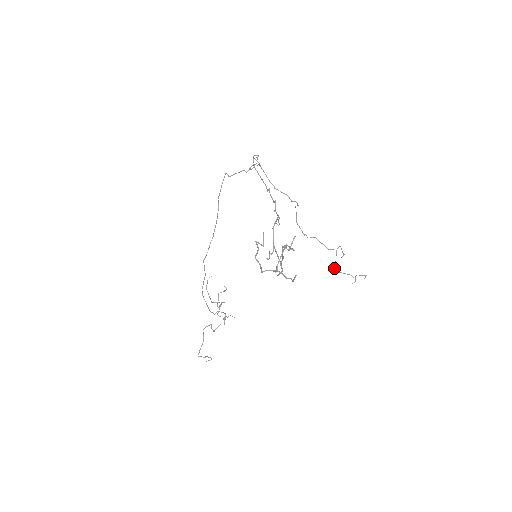
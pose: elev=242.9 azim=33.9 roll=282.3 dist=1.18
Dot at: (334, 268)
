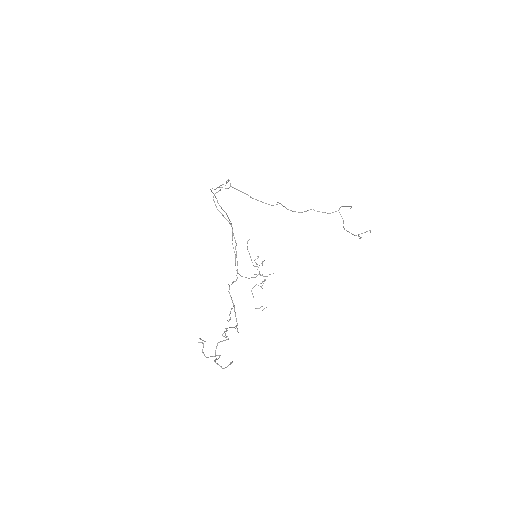
Dot at: (343, 223)
